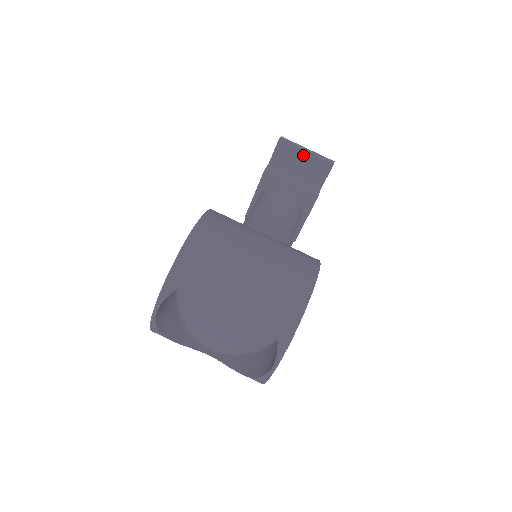
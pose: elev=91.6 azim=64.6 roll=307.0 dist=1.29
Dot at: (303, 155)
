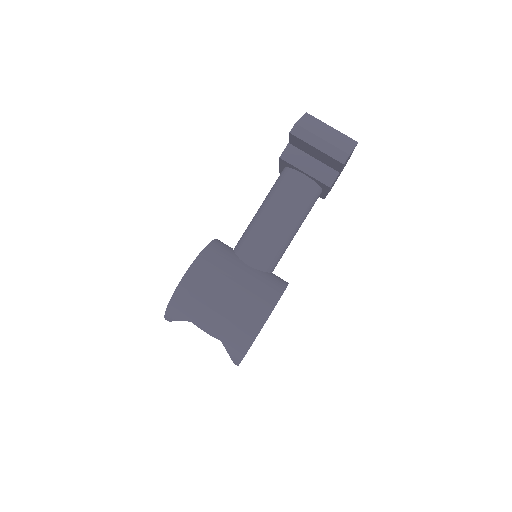
Dot at: (315, 149)
